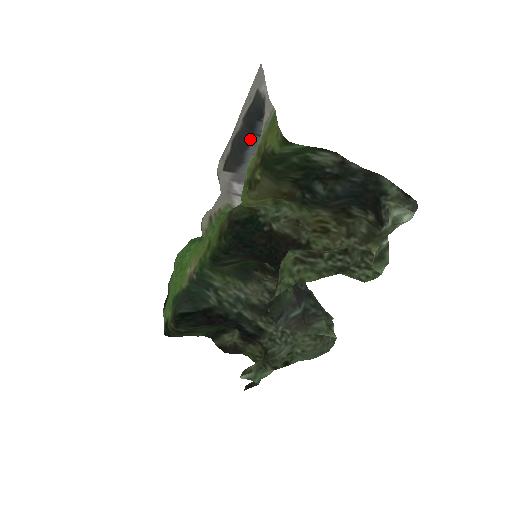
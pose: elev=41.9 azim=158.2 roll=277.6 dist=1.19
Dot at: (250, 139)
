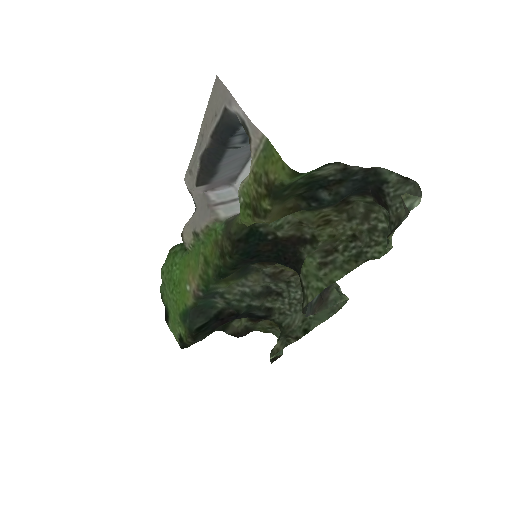
Dot at: (222, 153)
